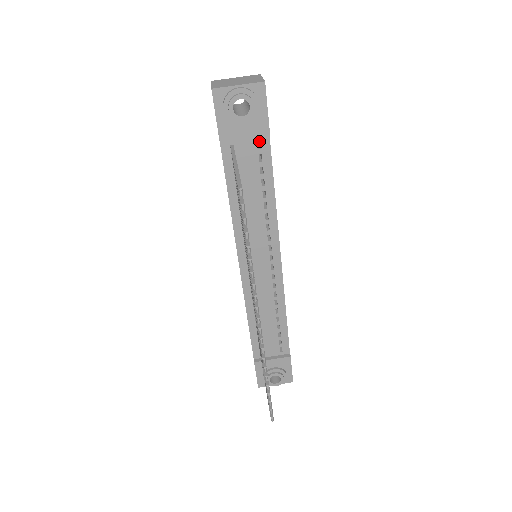
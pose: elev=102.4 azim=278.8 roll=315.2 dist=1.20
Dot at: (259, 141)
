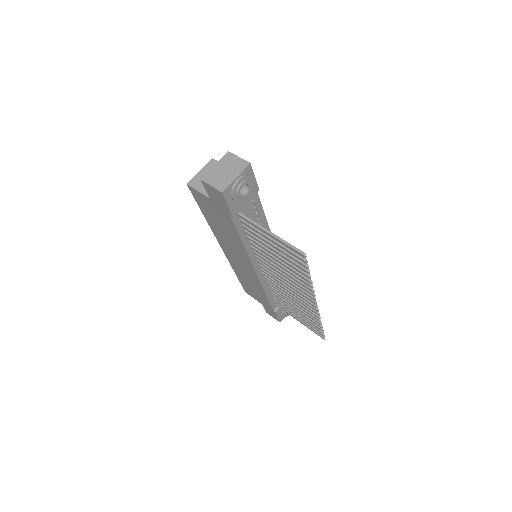
Dot at: occluded
